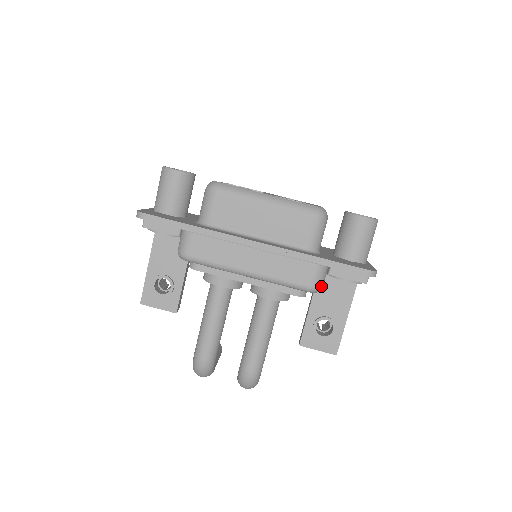
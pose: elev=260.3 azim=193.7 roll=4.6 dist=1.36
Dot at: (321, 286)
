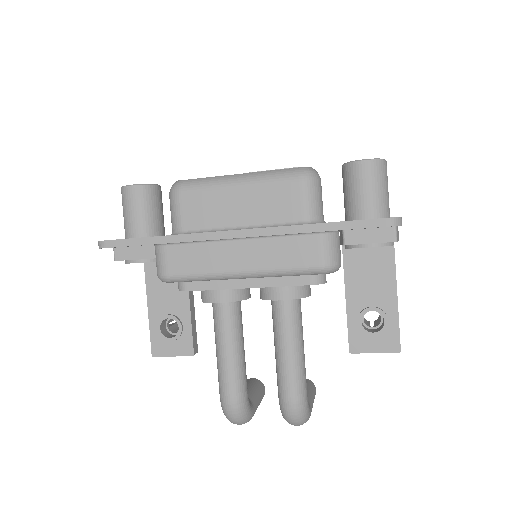
Dot at: (337, 261)
